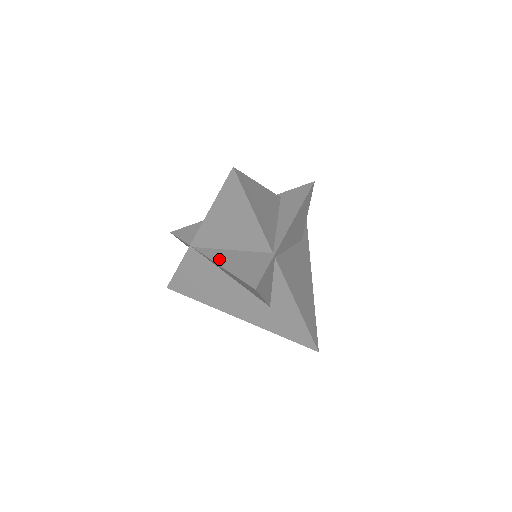
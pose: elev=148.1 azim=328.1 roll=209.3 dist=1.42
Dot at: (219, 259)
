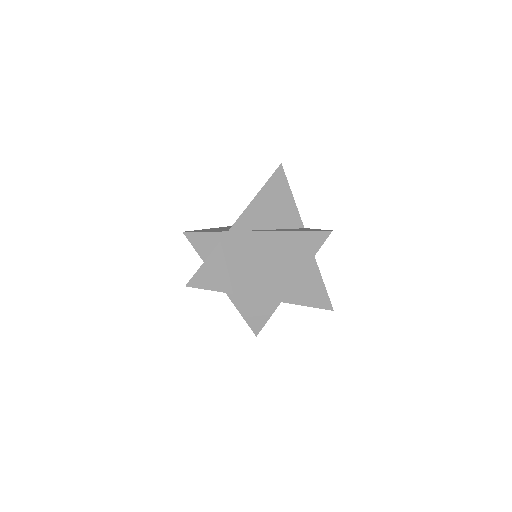
Dot at: (273, 230)
